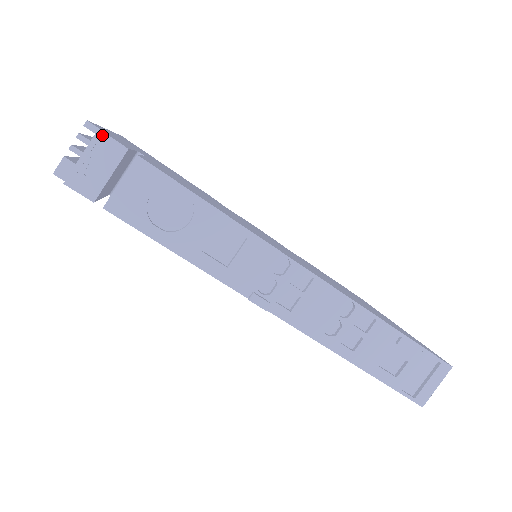
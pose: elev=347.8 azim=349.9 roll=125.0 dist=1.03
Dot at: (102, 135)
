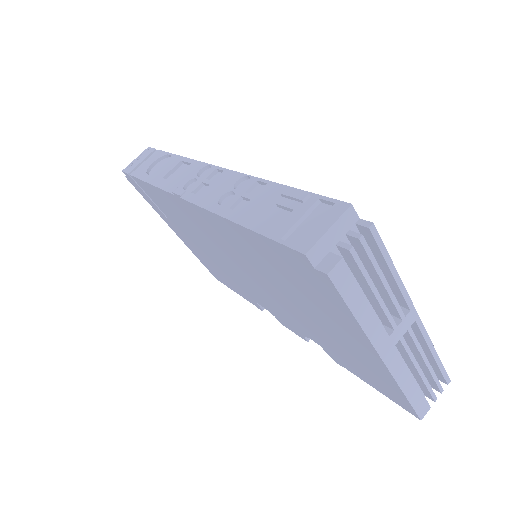
Dot at: (148, 148)
